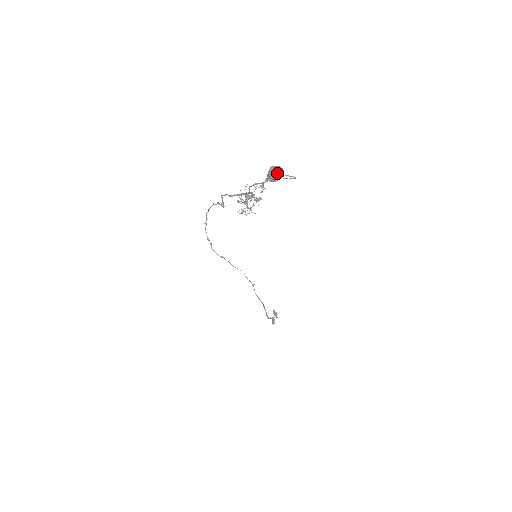
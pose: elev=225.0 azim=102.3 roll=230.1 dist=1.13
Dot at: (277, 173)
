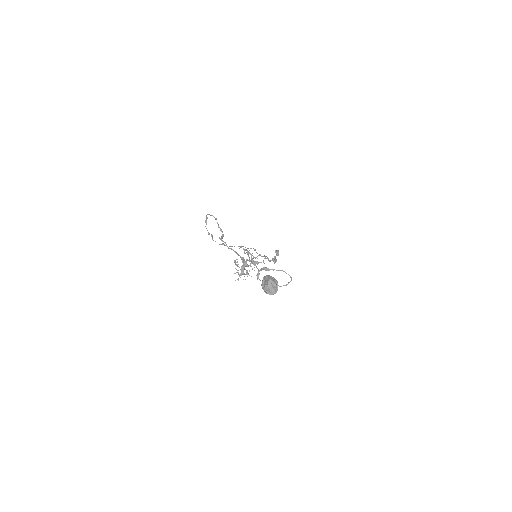
Dot at: (271, 291)
